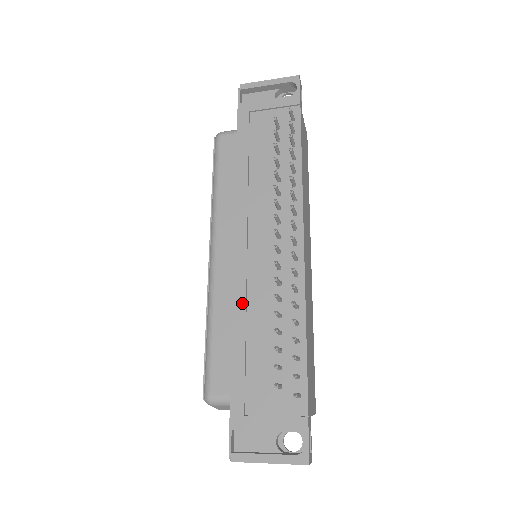
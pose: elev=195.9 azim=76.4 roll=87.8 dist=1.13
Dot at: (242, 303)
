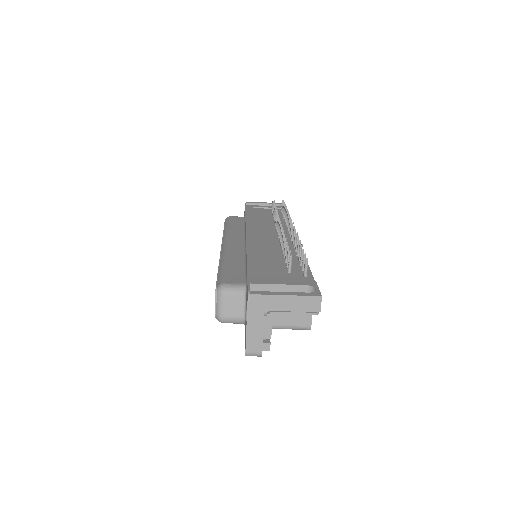
Dot at: (254, 247)
